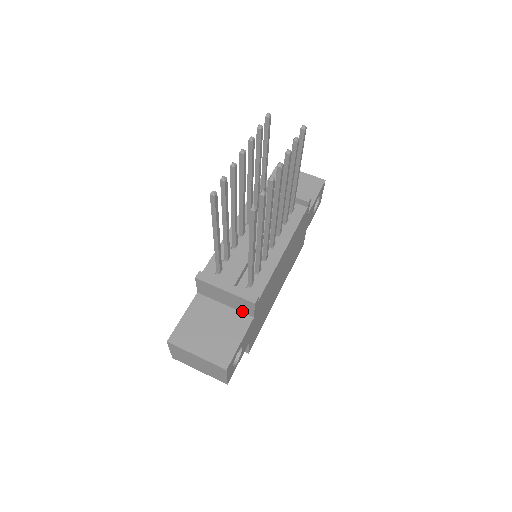
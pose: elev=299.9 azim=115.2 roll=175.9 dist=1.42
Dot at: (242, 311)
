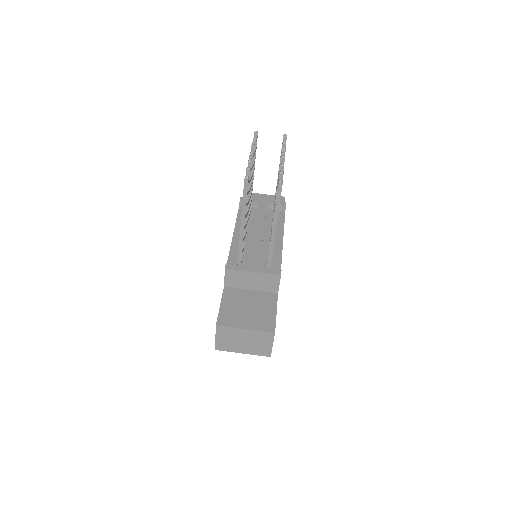
Dot at: (267, 291)
